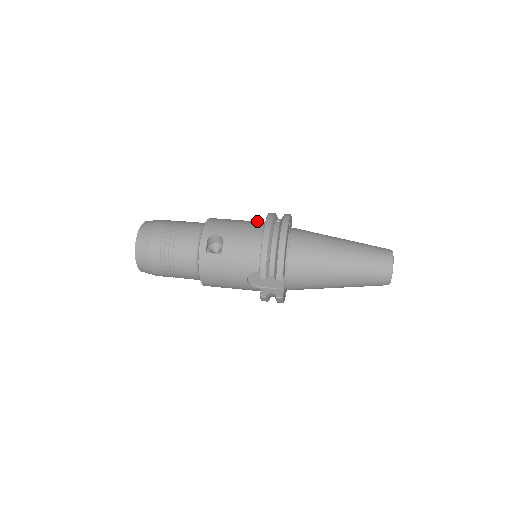
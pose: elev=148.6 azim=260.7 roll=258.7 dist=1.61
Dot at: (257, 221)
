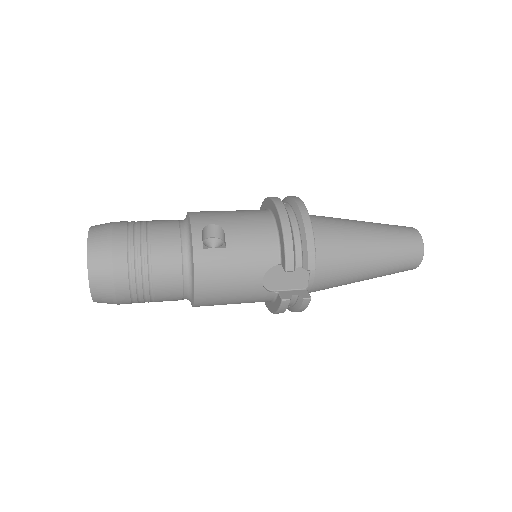
Dot at: occluded
